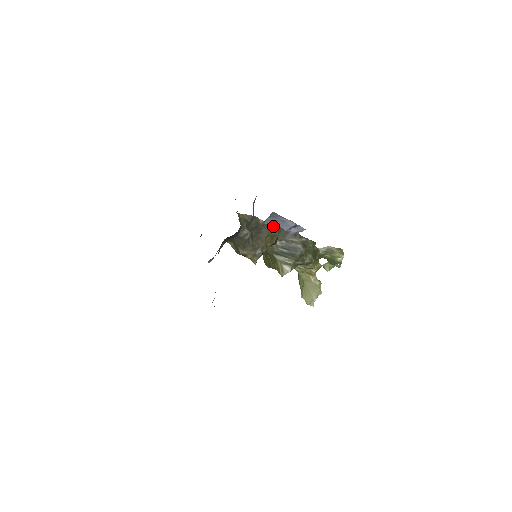
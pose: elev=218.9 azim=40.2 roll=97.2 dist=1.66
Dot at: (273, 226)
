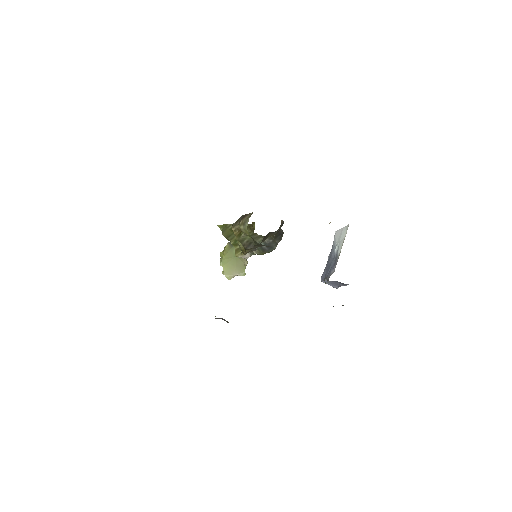
Dot at: occluded
